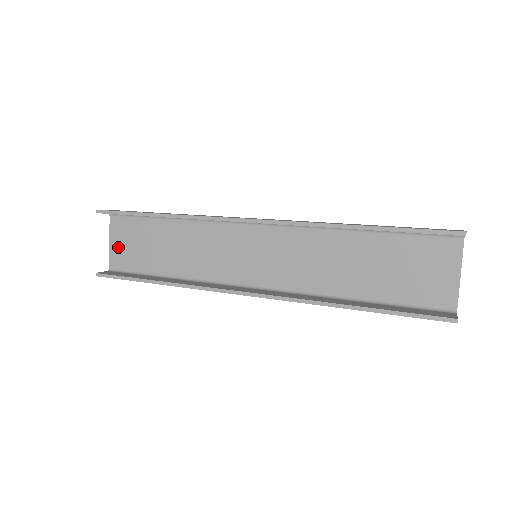
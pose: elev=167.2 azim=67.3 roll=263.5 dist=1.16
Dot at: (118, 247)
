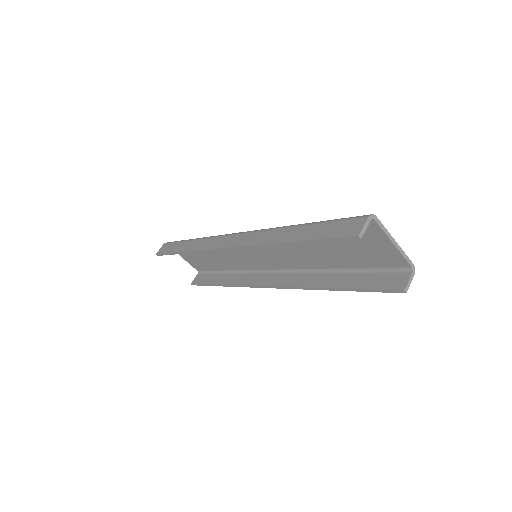
Dot at: (189, 260)
